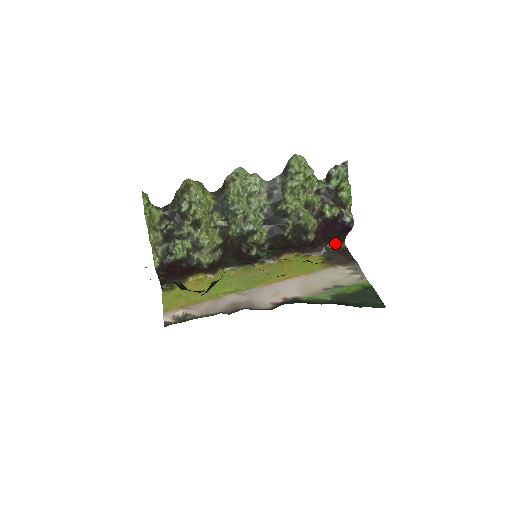
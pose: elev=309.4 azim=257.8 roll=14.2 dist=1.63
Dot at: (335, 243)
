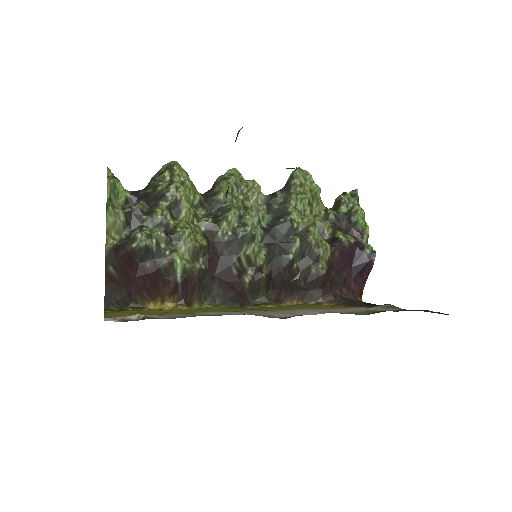
Dot at: (351, 293)
